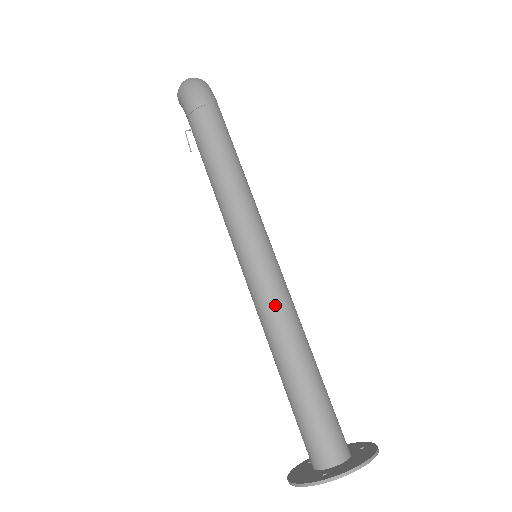
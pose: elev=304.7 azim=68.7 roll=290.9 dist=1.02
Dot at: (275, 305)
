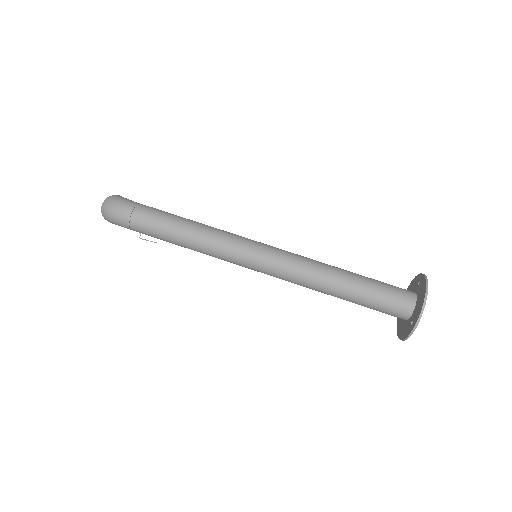
Dot at: (296, 273)
